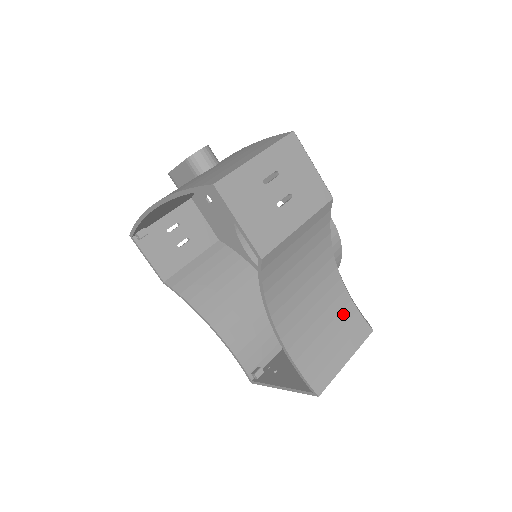
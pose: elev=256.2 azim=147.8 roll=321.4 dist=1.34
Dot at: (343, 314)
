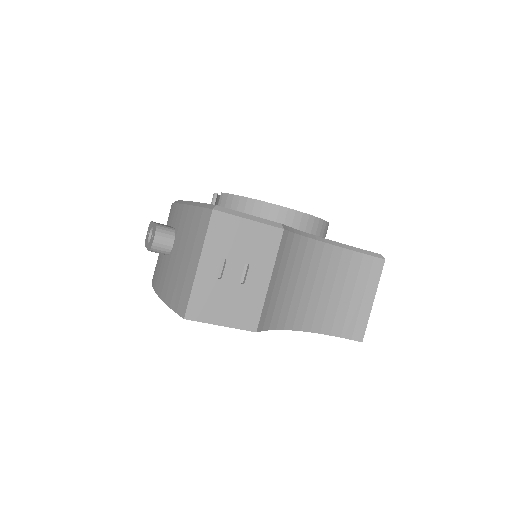
Dot at: (351, 268)
